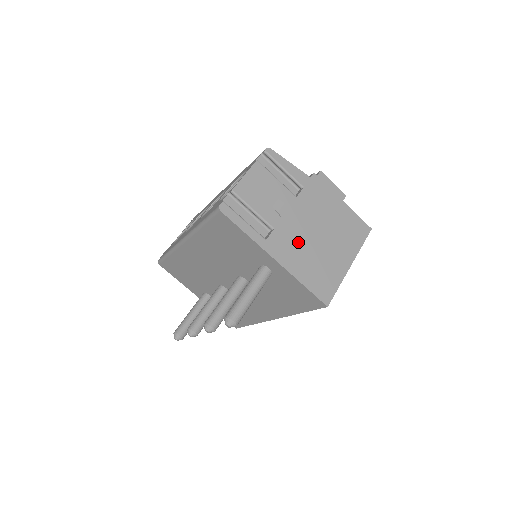
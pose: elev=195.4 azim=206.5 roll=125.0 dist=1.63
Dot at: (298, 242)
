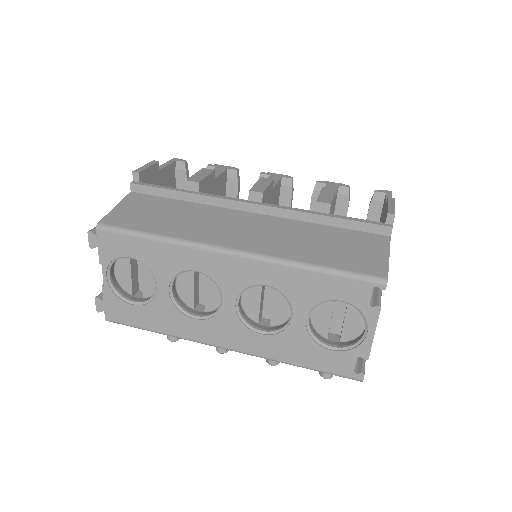
Dot at: occluded
